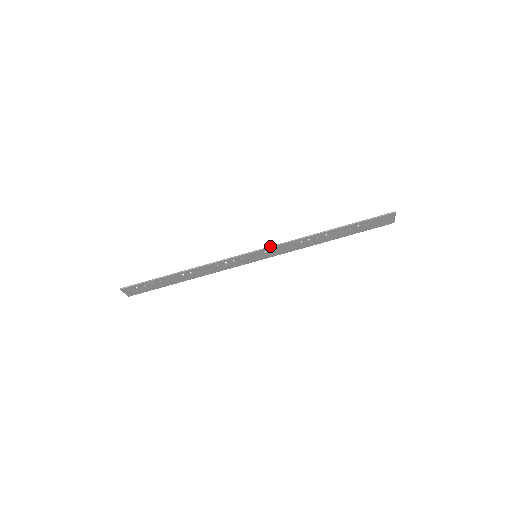
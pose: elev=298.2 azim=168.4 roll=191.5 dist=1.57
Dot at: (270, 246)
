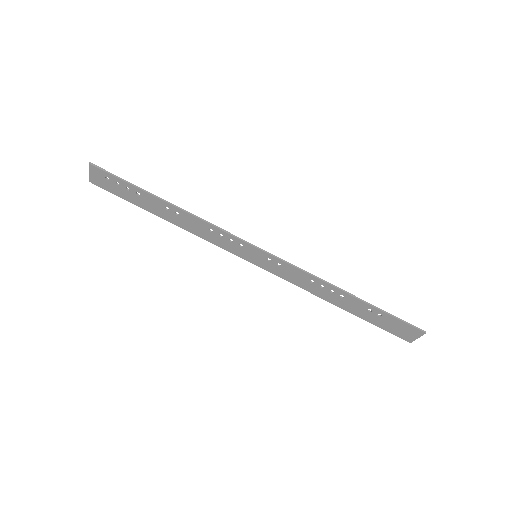
Dot at: (280, 258)
